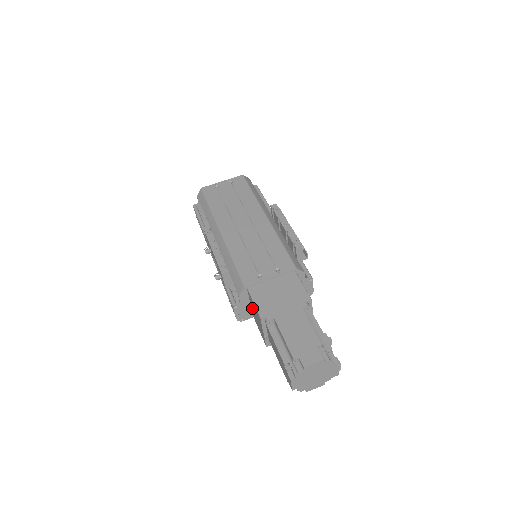
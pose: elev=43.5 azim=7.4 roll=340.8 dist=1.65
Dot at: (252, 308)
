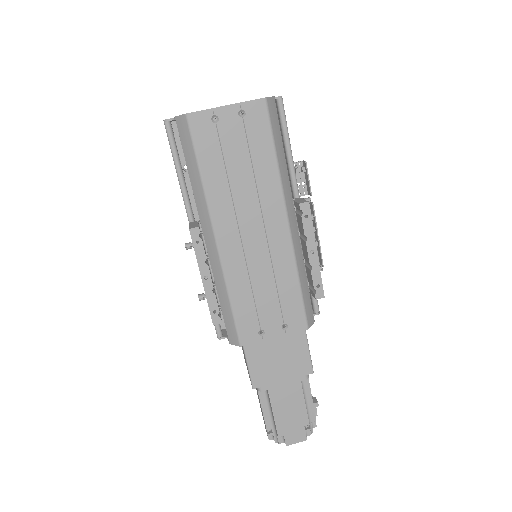
Dot at: occluded
